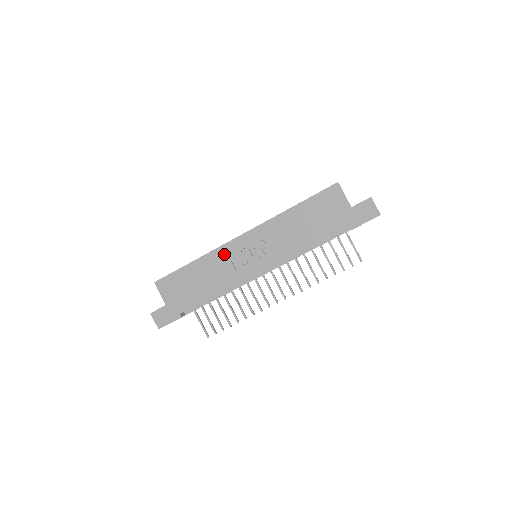
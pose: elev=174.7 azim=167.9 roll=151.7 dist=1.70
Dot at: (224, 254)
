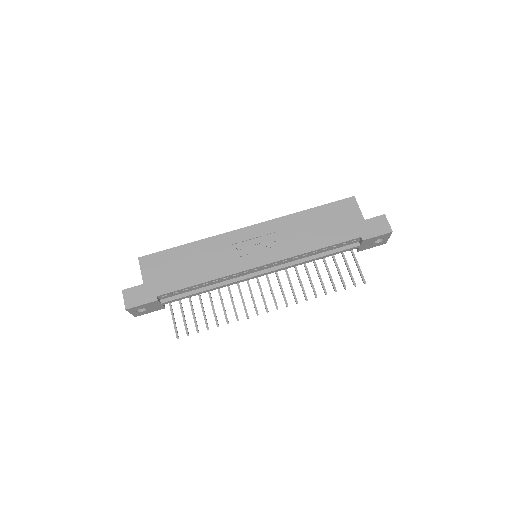
Dot at: (225, 242)
